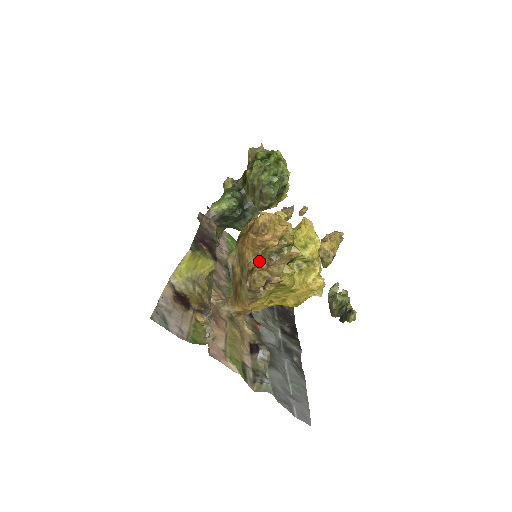
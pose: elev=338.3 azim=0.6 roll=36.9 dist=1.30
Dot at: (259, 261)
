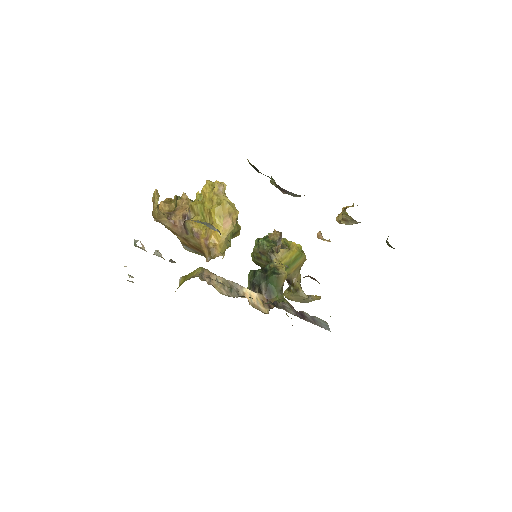
Dot at: occluded
